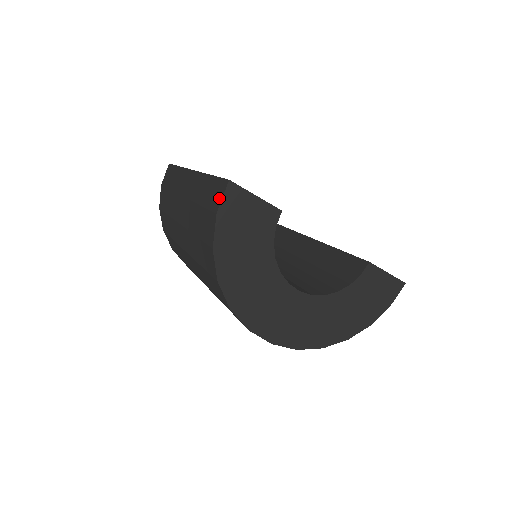
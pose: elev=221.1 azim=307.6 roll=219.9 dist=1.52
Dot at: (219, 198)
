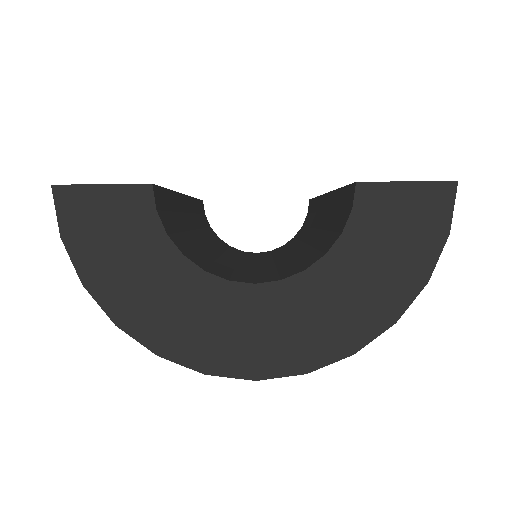
Dot at: (60, 215)
